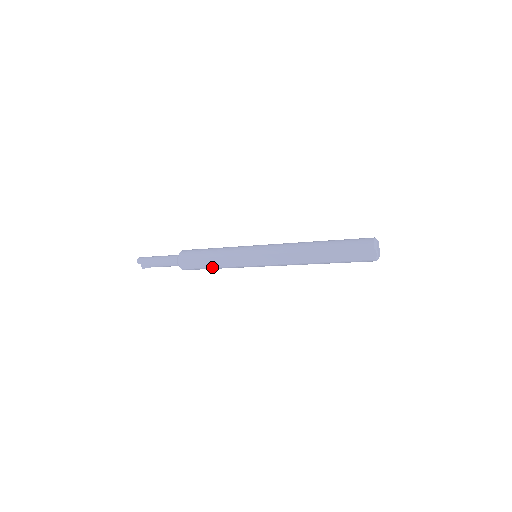
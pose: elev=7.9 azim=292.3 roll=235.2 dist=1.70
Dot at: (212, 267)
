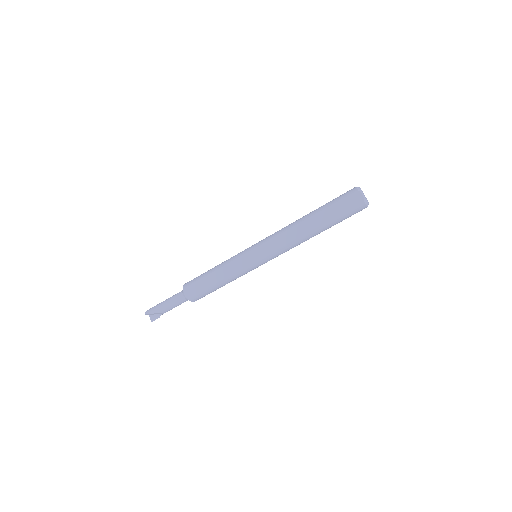
Dot at: (216, 282)
